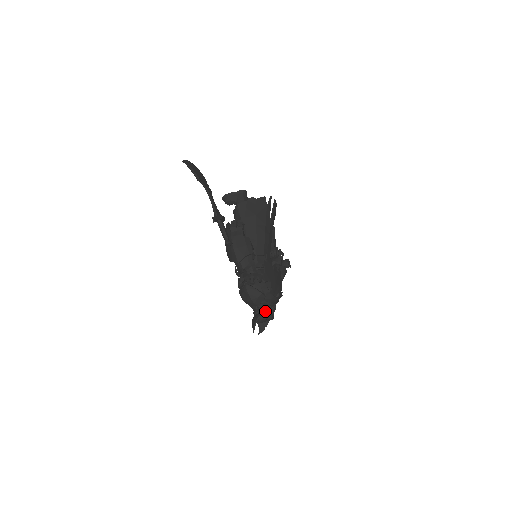
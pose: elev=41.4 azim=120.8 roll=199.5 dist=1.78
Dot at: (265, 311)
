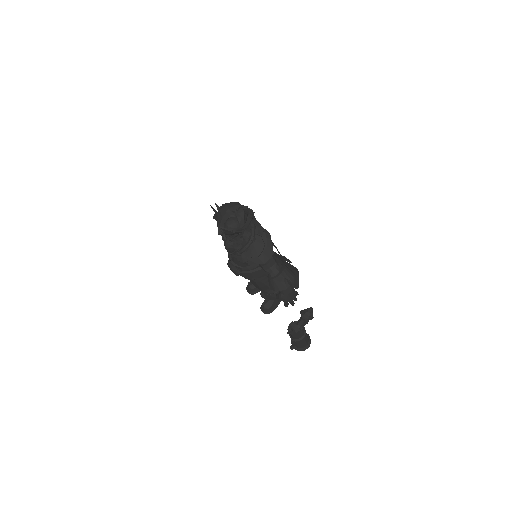
Dot at: occluded
